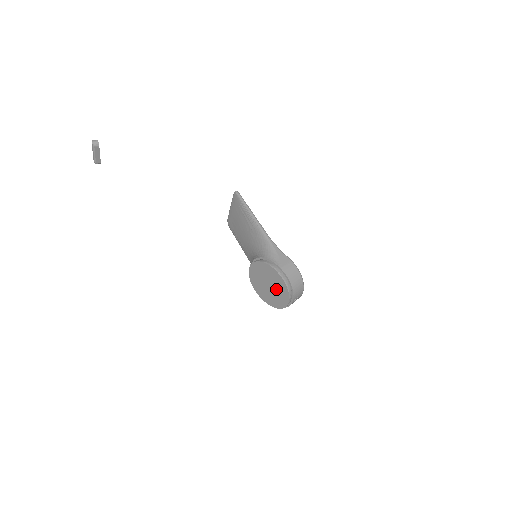
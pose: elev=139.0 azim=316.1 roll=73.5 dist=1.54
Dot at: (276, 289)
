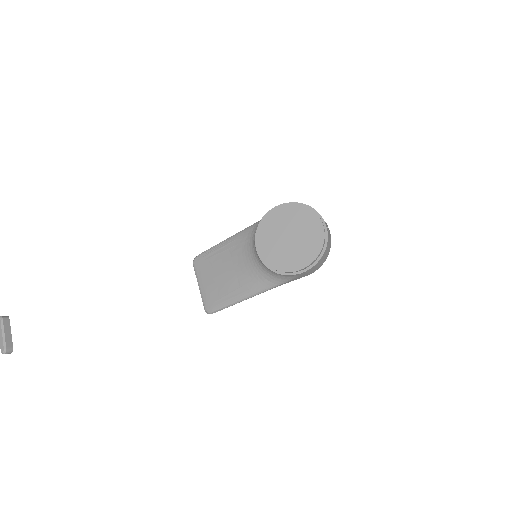
Dot at: (298, 226)
